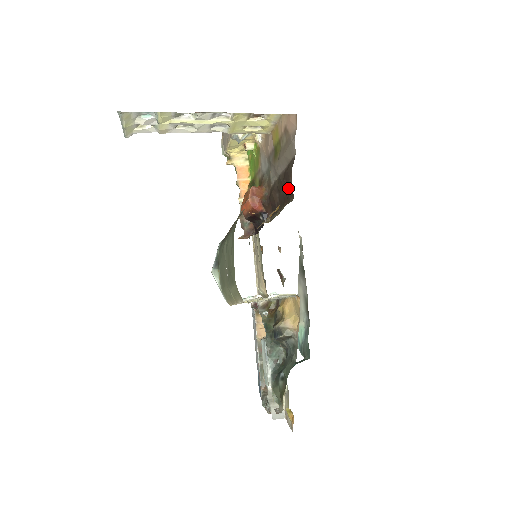
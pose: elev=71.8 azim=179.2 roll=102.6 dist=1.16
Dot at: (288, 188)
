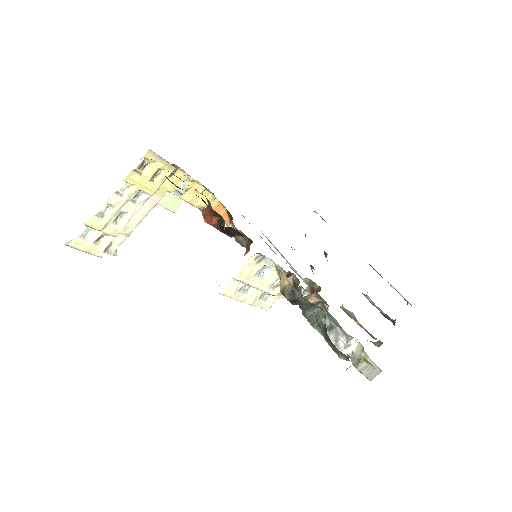
Dot at: (178, 187)
